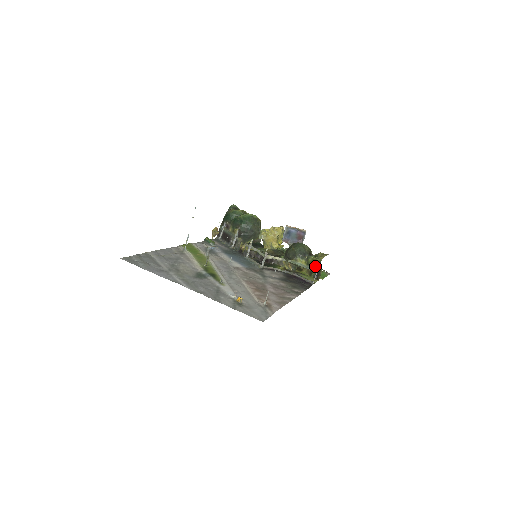
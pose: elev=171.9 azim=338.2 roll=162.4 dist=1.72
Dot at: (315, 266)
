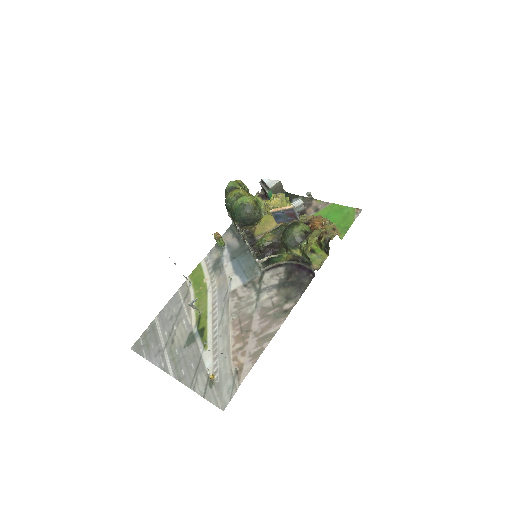
Dot at: (307, 258)
